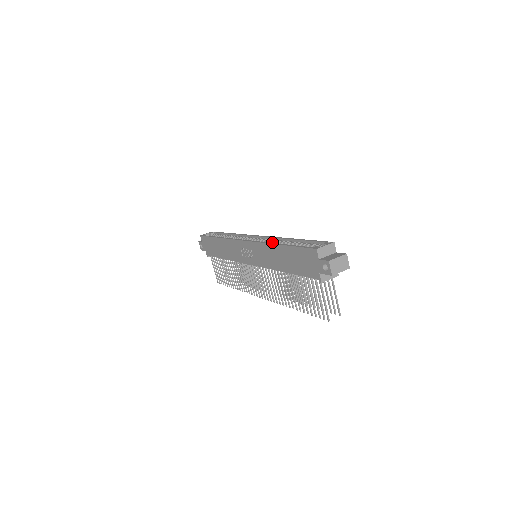
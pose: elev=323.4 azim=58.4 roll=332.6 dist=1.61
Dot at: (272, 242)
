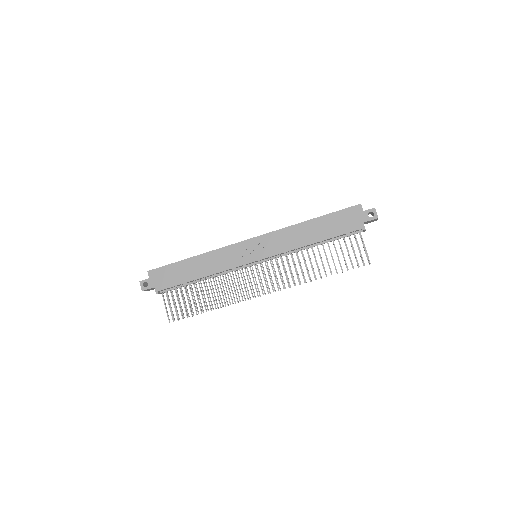
Dot at: occluded
